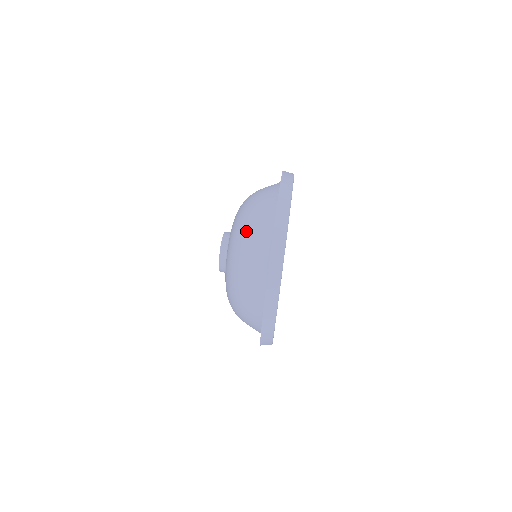
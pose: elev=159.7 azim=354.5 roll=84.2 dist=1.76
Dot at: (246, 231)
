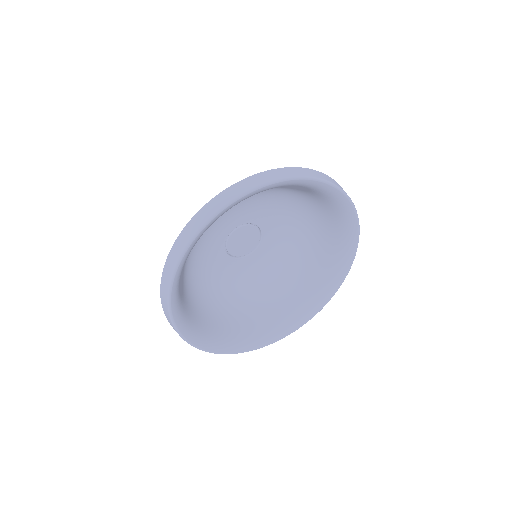
Dot at: occluded
